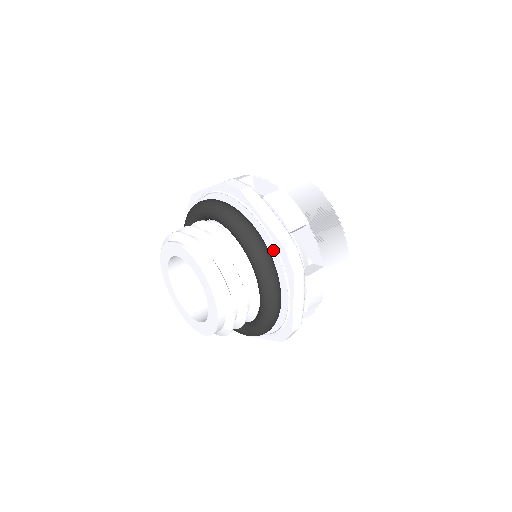
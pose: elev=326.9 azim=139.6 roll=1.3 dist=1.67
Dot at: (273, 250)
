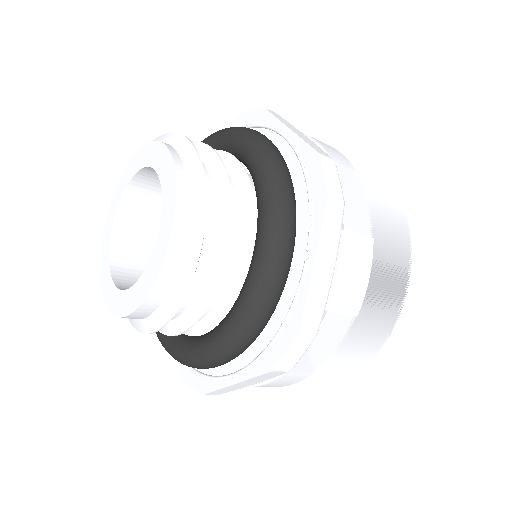
Dot at: (296, 171)
